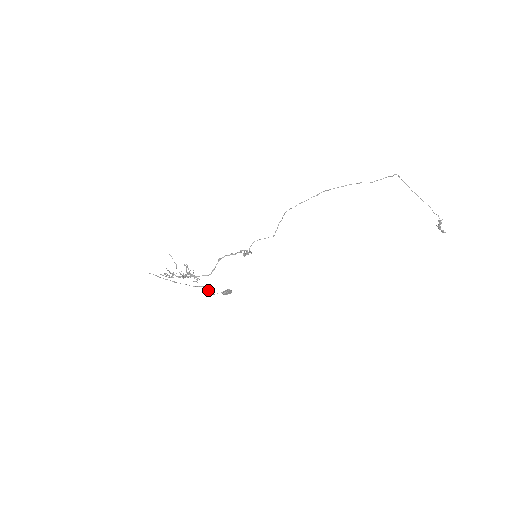
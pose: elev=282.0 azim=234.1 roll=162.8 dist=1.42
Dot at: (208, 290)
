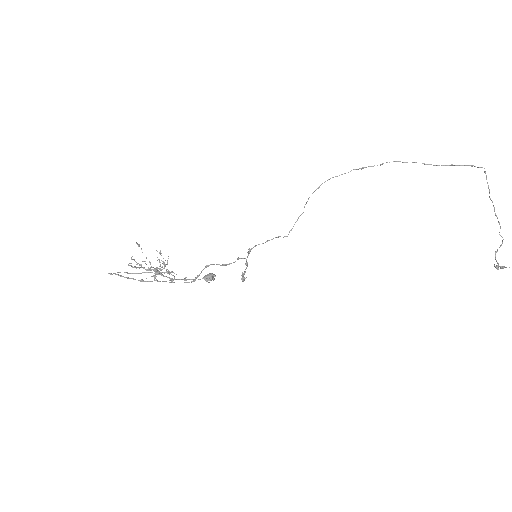
Dot at: occluded
